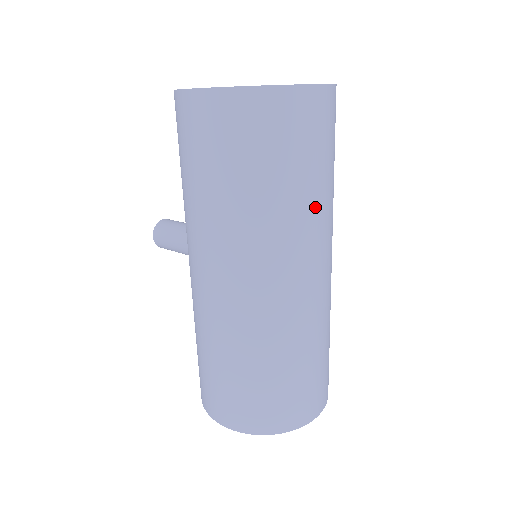
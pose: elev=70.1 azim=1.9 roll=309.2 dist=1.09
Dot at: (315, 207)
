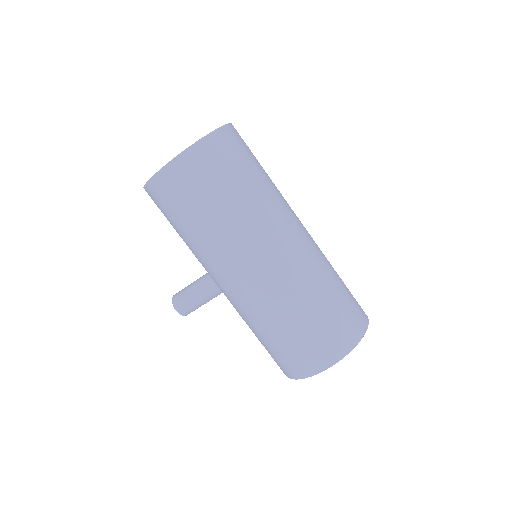
Dot at: (272, 189)
